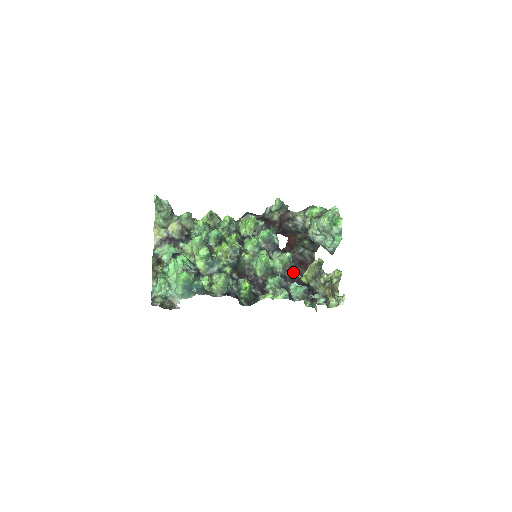
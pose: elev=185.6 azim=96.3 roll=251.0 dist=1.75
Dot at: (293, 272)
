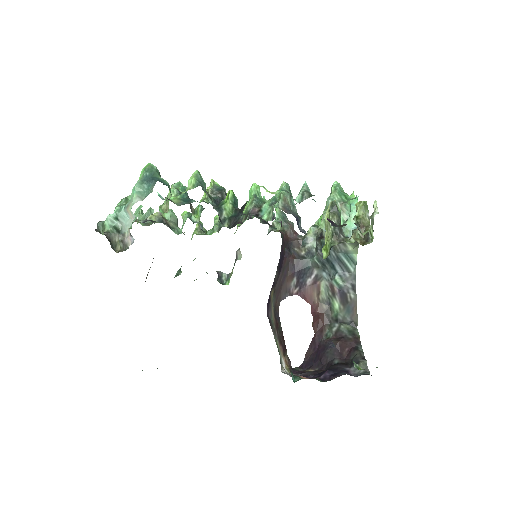
Dot at: (303, 232)
